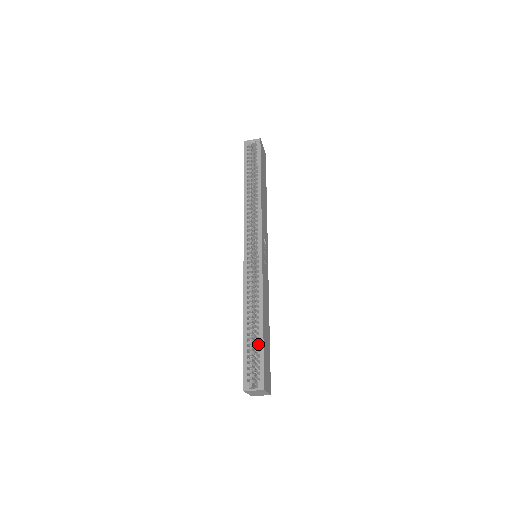
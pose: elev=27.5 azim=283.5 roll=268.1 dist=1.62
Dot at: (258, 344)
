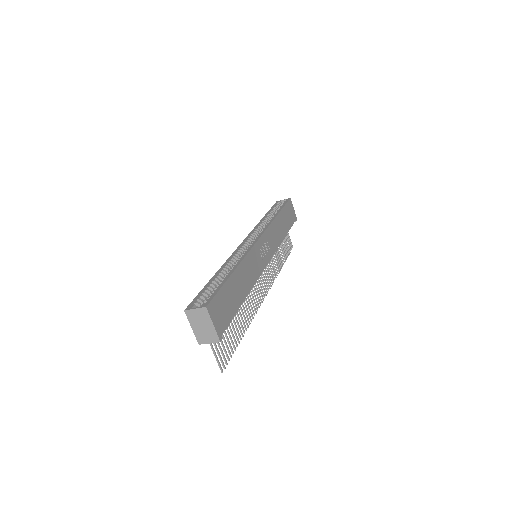
Dot at: occluded
